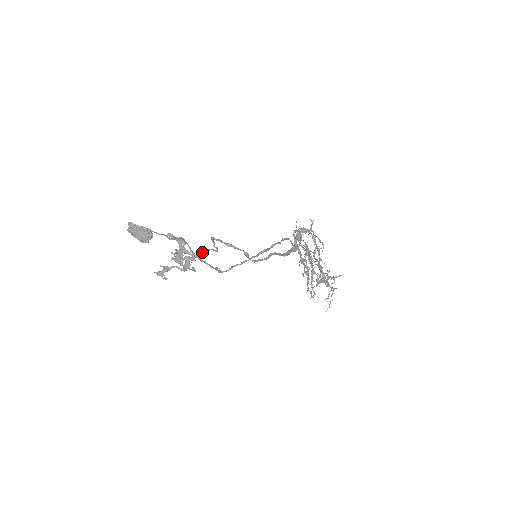
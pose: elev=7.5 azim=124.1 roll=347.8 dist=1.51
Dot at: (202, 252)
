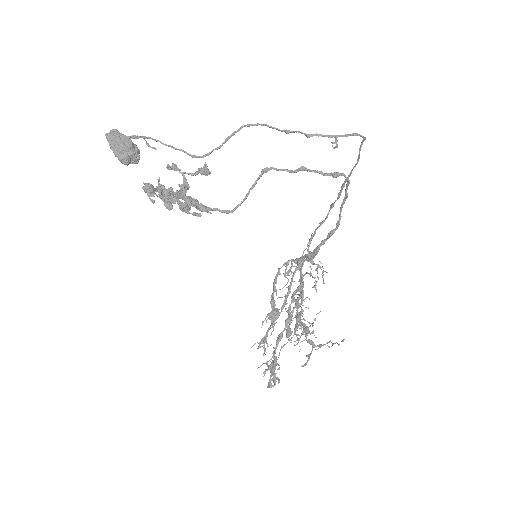
Dot at: (207, 207)
